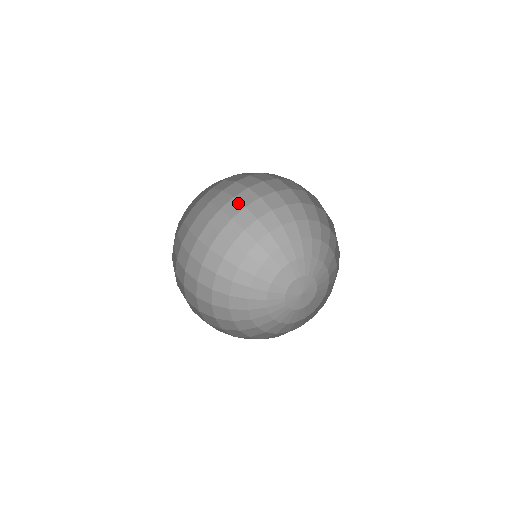
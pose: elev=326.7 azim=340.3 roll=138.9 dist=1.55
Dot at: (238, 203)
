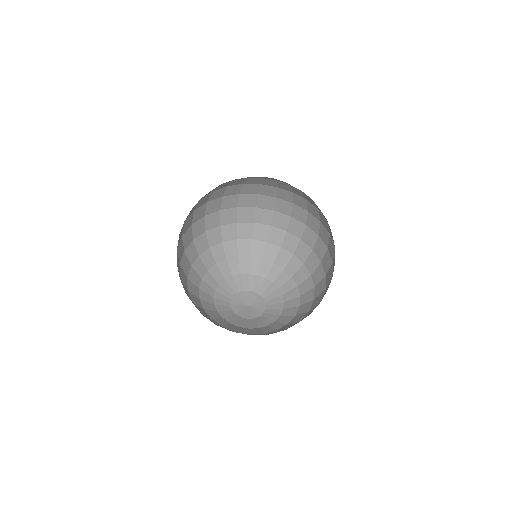
Dot at: (290, 209)
